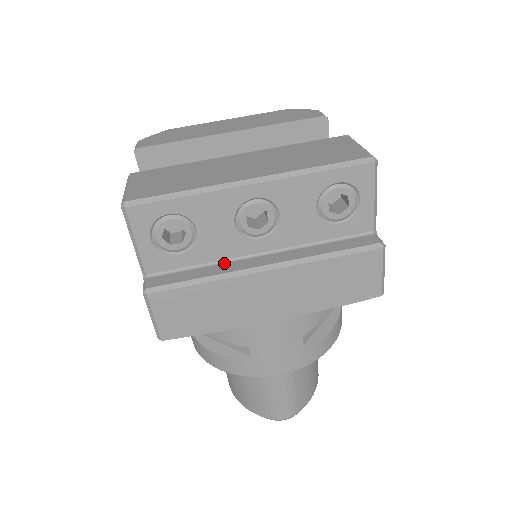
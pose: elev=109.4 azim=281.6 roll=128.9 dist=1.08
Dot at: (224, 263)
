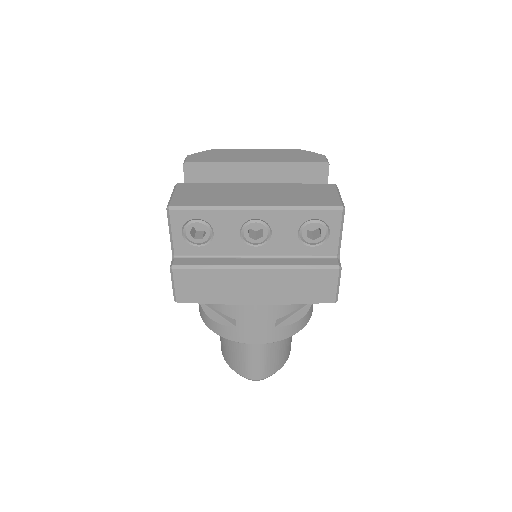
Dot at: (228, 258)
